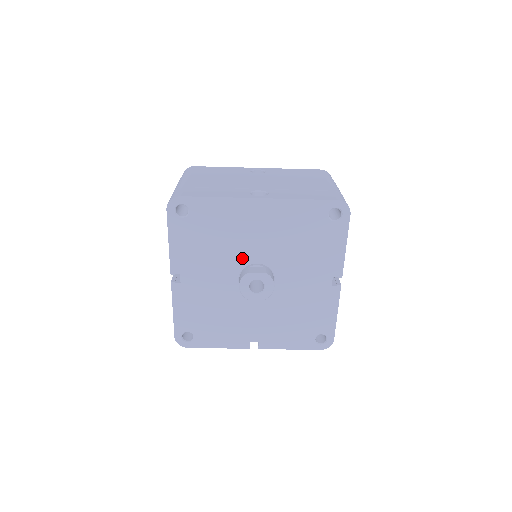
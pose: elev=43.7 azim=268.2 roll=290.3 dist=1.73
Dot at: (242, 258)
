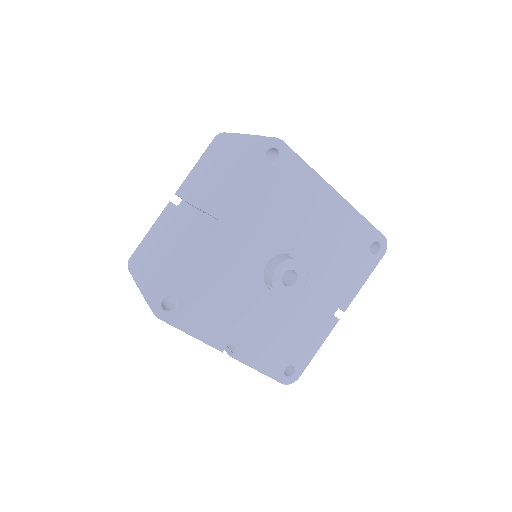
Dot at: (287, 242)
